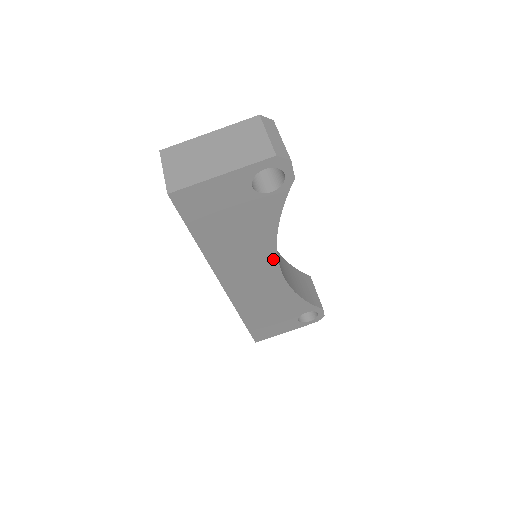
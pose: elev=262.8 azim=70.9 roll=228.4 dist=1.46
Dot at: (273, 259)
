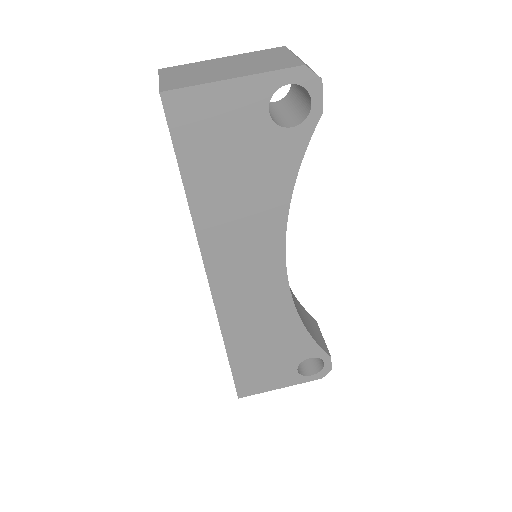
Dot at: (279, 249)
